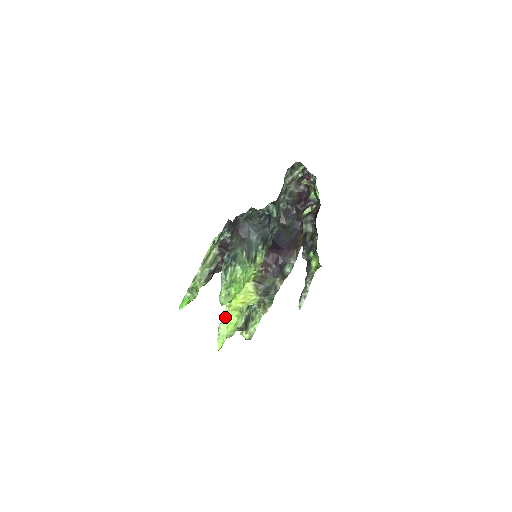
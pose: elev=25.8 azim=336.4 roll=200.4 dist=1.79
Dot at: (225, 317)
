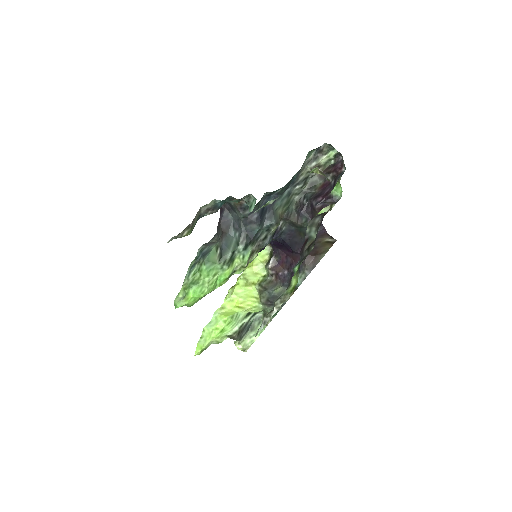
Dot at: (212, 319)
